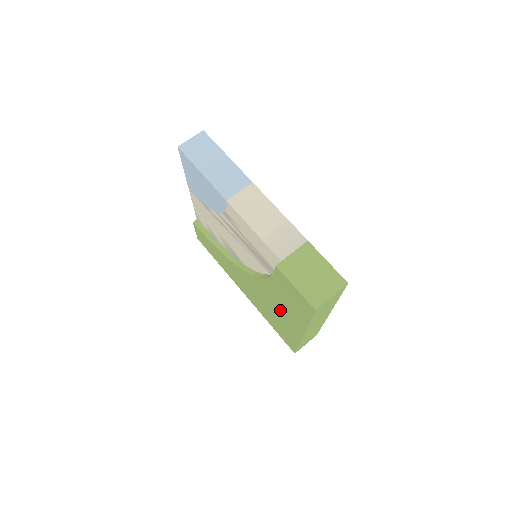
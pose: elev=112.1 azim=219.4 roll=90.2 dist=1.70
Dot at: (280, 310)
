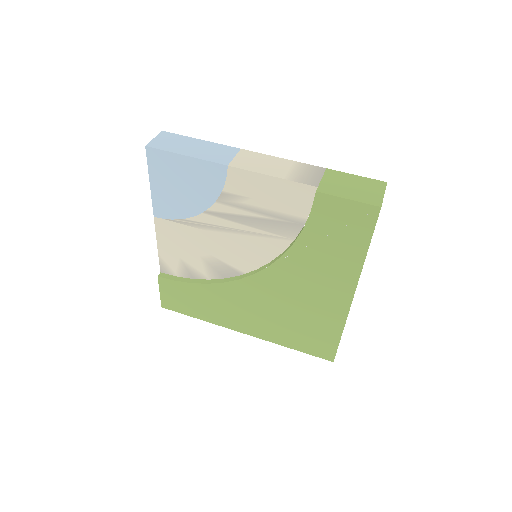
Dot at: (314, 287)
